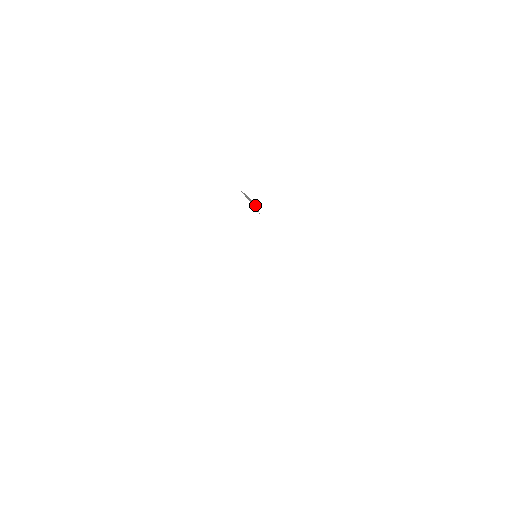
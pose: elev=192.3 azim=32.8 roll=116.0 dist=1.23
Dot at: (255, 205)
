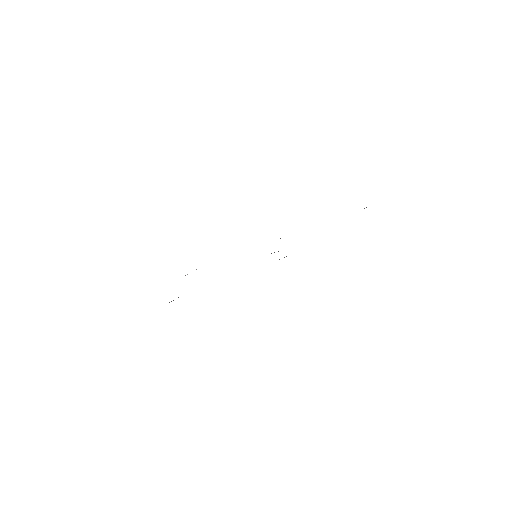
Dot at: occluded
